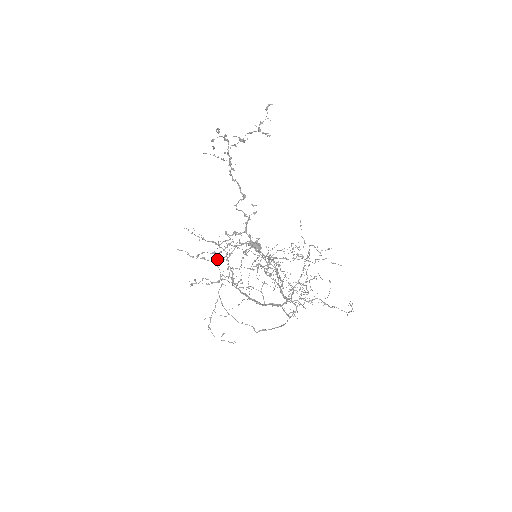
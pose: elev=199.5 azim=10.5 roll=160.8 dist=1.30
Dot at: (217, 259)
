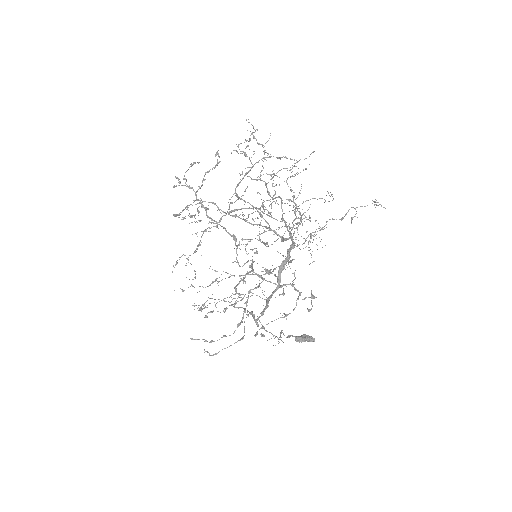
Dot at: occluded
